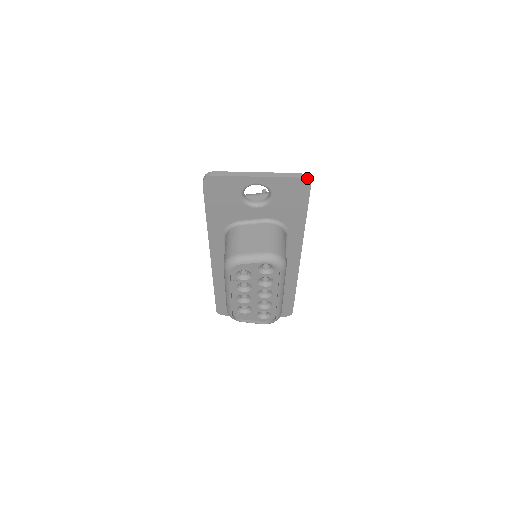
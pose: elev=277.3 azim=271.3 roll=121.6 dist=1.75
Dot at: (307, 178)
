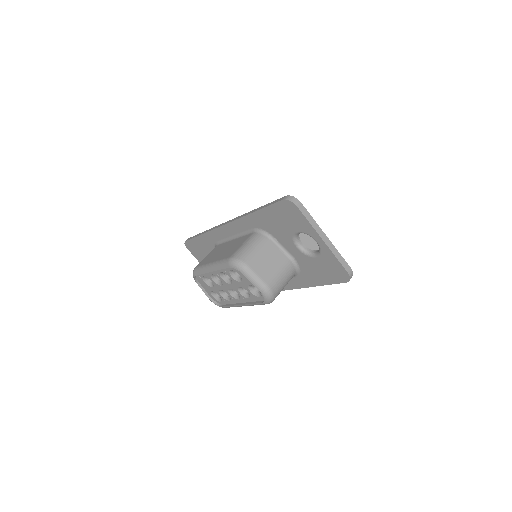
Dot at: (351, 276)
